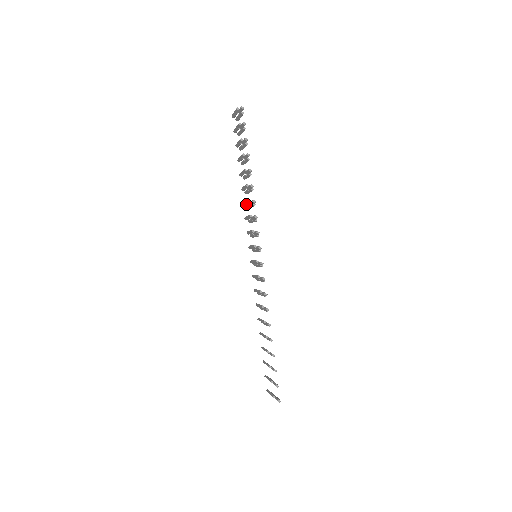
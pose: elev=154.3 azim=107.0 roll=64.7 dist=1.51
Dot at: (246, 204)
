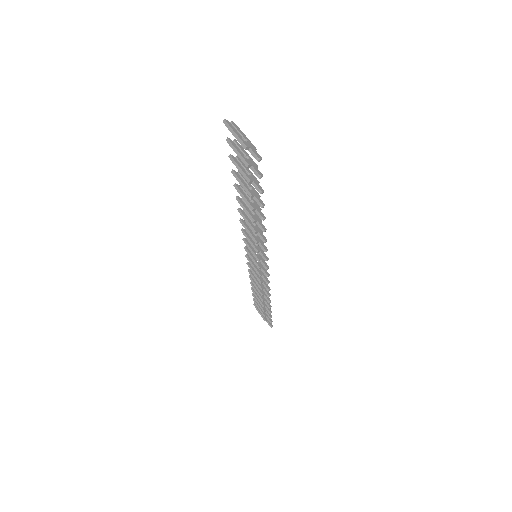
Dot at: (246, 219)
